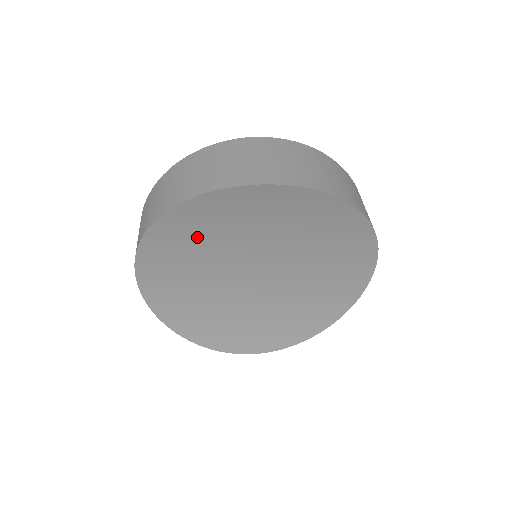
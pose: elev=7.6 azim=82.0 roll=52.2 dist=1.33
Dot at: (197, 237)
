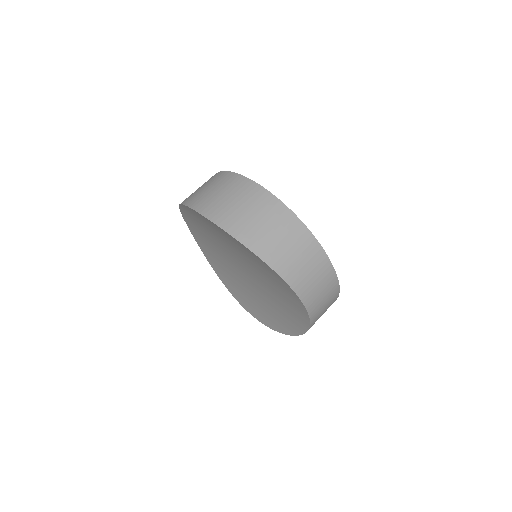
Dot at: (202, 227)
